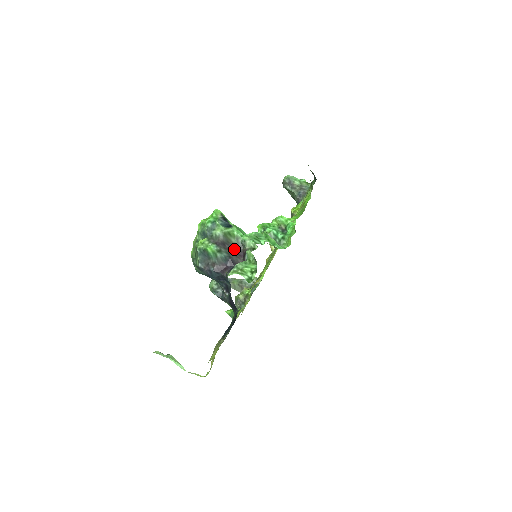
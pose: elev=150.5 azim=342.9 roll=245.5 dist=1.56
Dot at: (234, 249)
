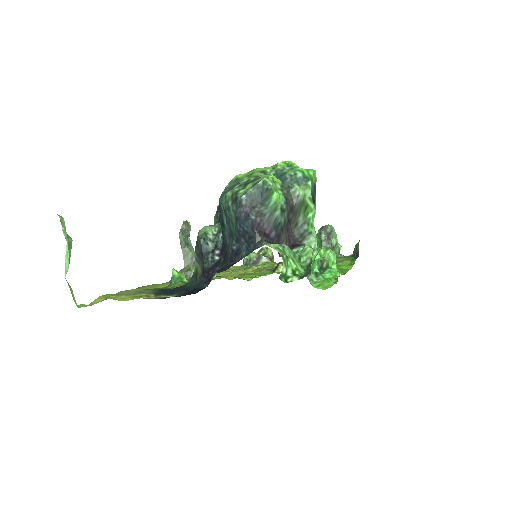
Dot at: (291, 227)
